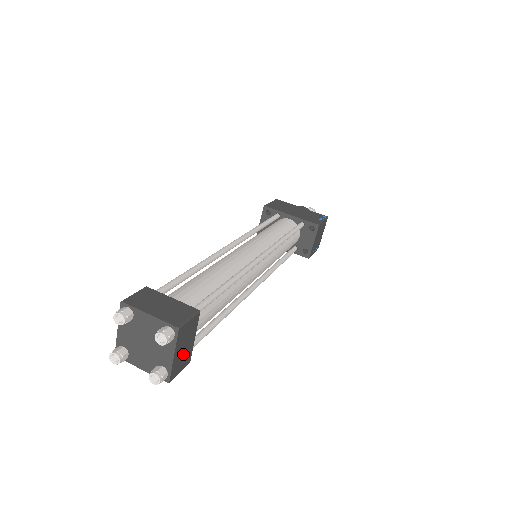
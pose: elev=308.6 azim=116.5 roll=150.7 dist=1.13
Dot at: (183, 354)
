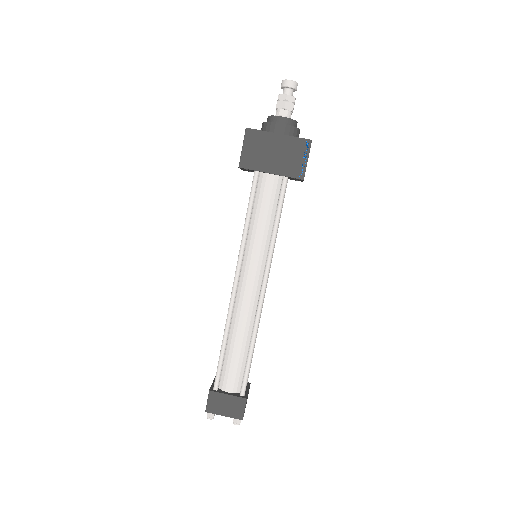
Dot at: occluded
